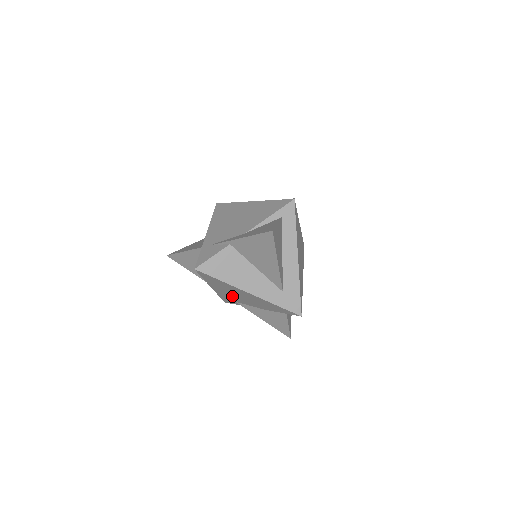
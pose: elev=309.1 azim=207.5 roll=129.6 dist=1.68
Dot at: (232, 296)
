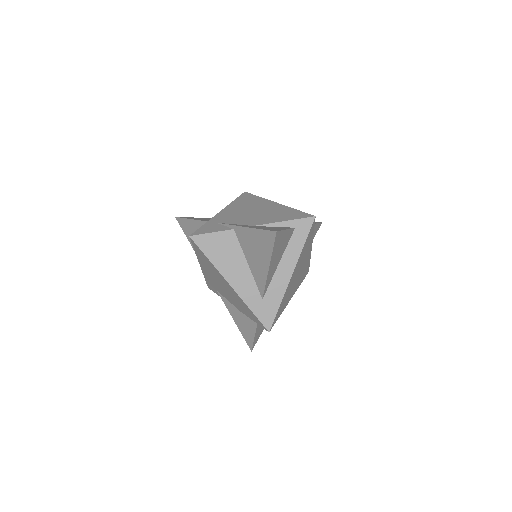
Dot at: (215, 282)
